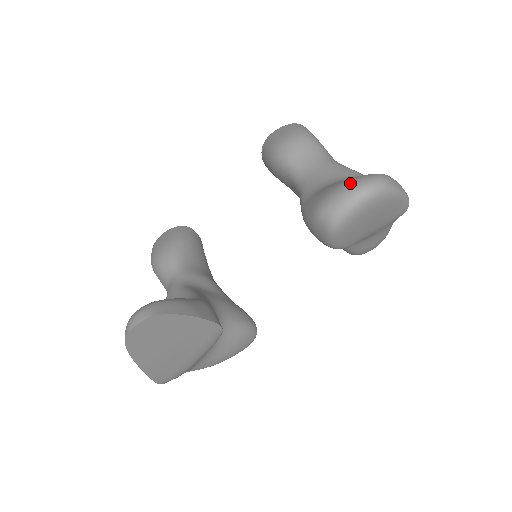
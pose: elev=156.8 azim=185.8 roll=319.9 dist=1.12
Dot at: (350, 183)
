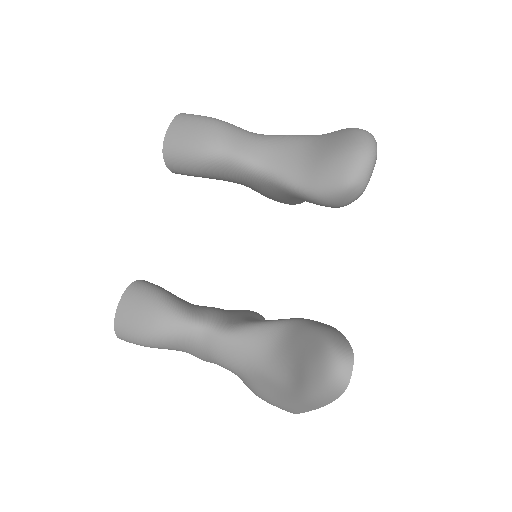
Dot at: (360, 149)
